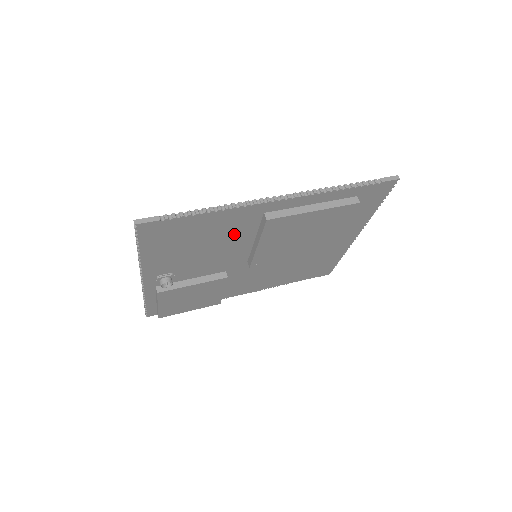
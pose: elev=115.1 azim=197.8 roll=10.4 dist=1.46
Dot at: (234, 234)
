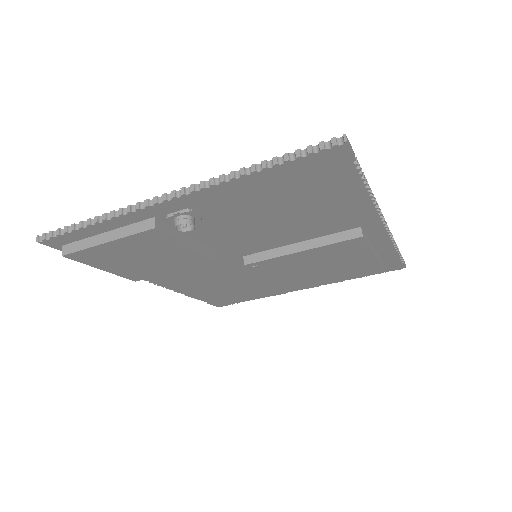
Dot at: (311, 225)
